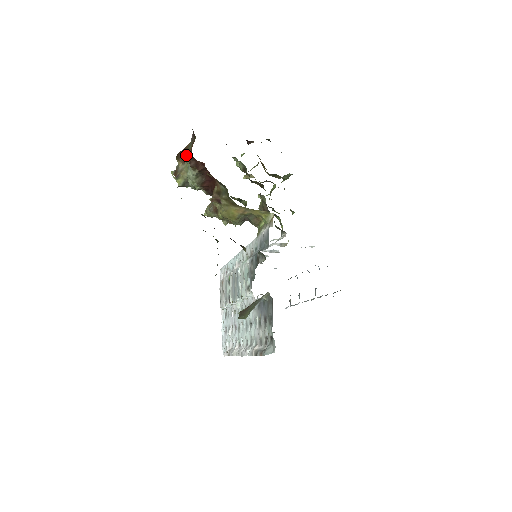
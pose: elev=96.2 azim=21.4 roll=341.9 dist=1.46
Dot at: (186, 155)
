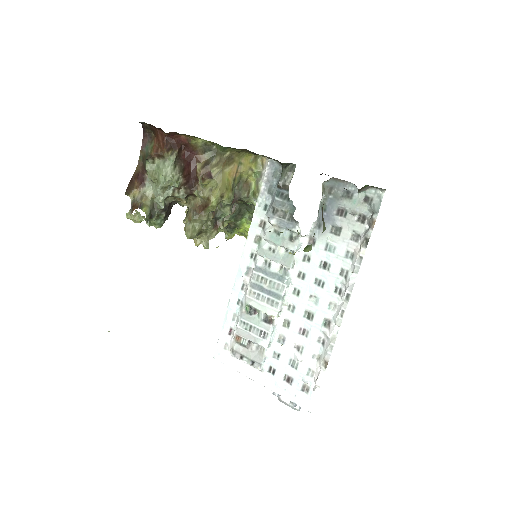
Dot at: (152, 153)
